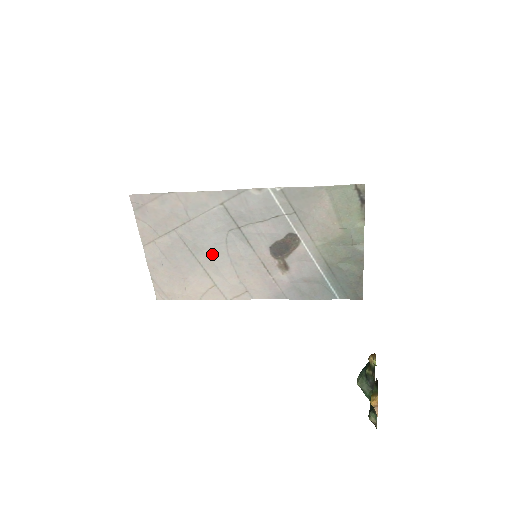
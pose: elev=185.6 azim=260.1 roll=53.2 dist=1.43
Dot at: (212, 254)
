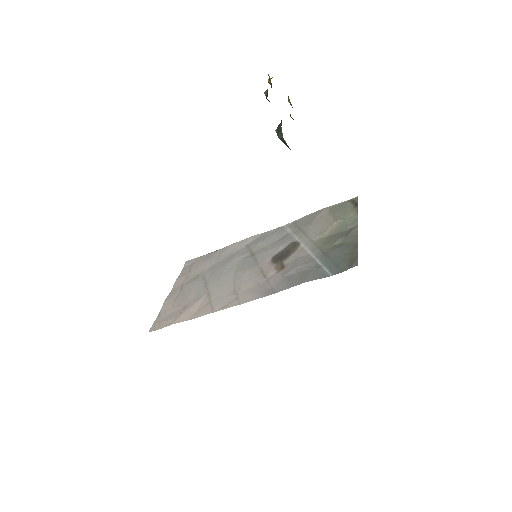
Dot at: (221, 278)
